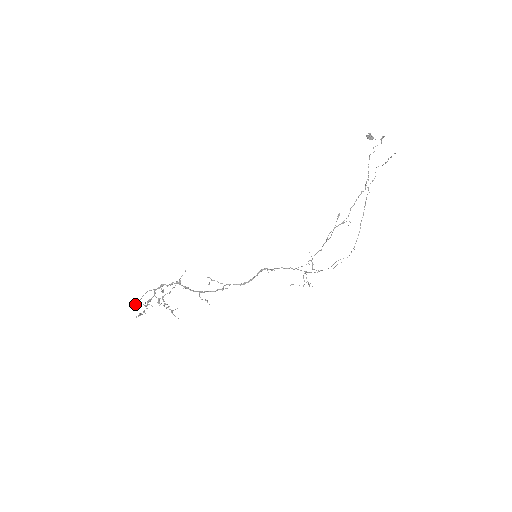
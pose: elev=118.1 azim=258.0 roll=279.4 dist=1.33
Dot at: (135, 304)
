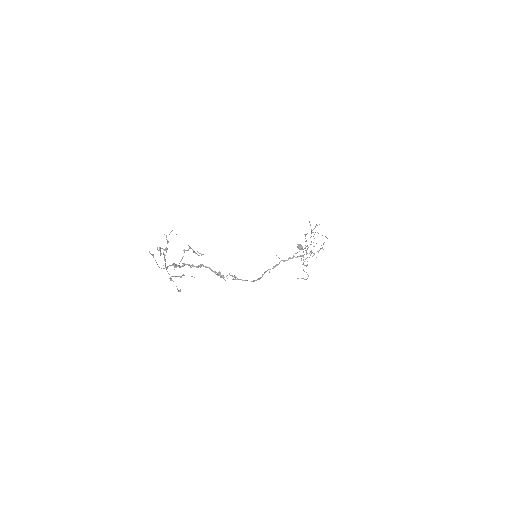
Dot at: occluded
